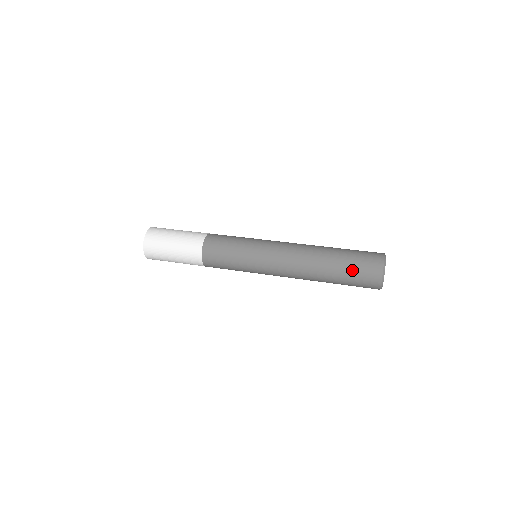
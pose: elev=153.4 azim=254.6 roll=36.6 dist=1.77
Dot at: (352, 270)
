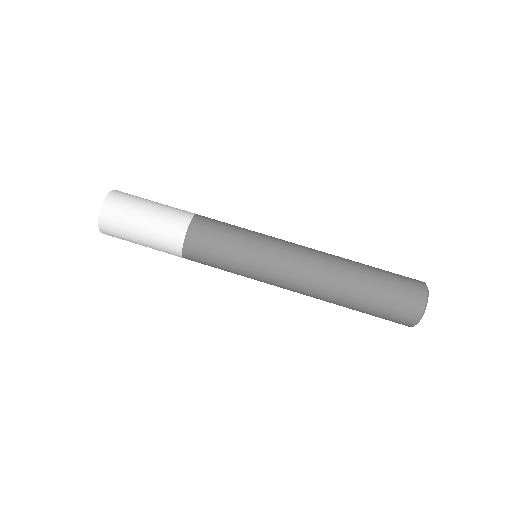
Dot at: (376, 316)
